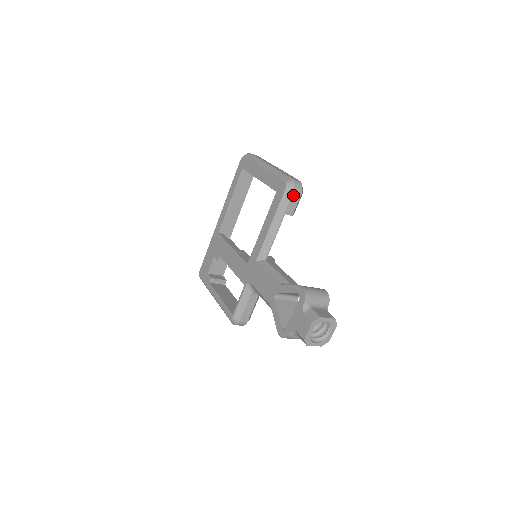
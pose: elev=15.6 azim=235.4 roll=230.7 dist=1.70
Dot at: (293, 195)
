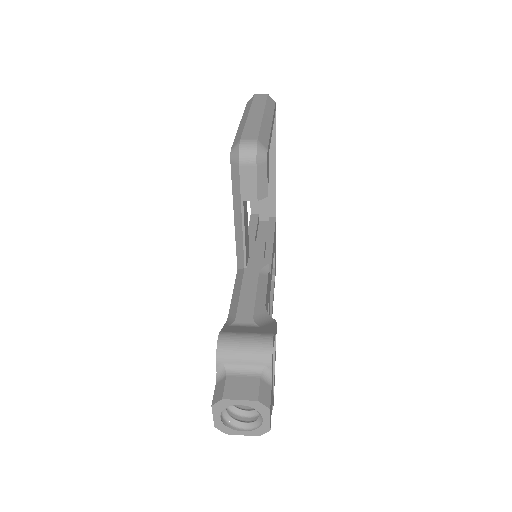
Dot at: (242, 169)
